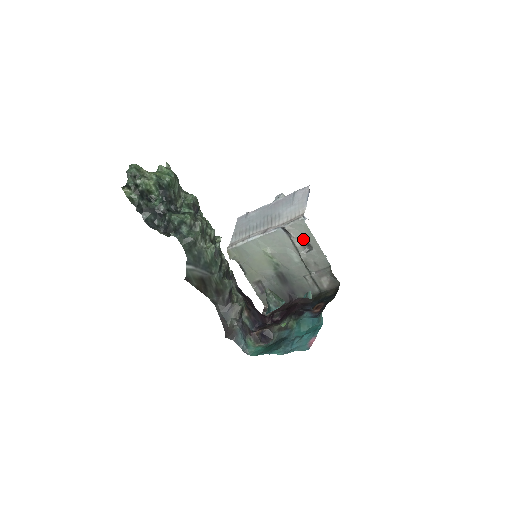
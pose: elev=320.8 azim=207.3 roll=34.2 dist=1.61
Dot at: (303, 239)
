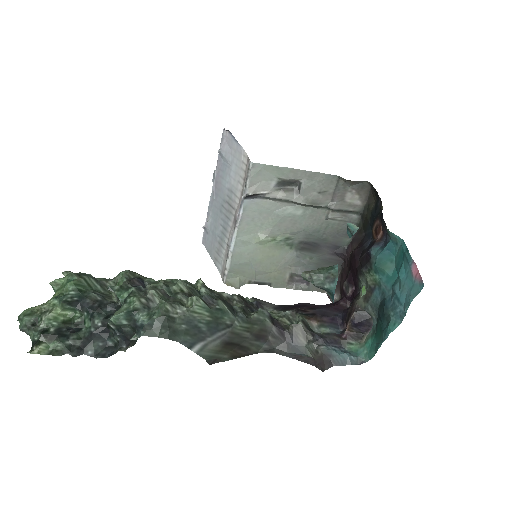
Dot at: (279, 184)
